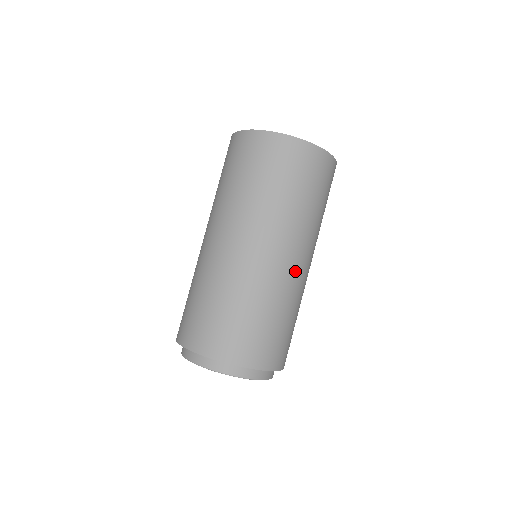
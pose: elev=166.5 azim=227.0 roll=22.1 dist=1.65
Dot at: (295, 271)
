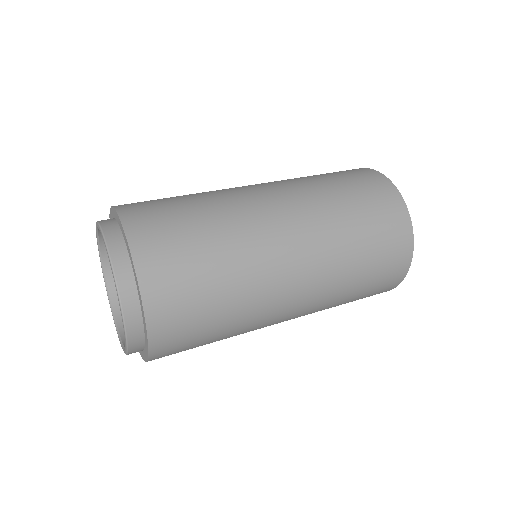
Dot at: (273, 231)
